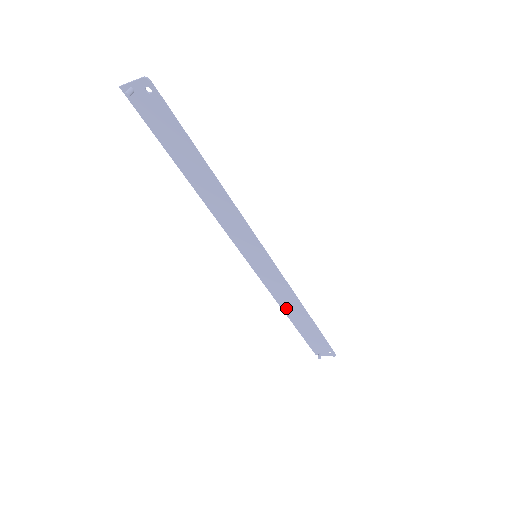
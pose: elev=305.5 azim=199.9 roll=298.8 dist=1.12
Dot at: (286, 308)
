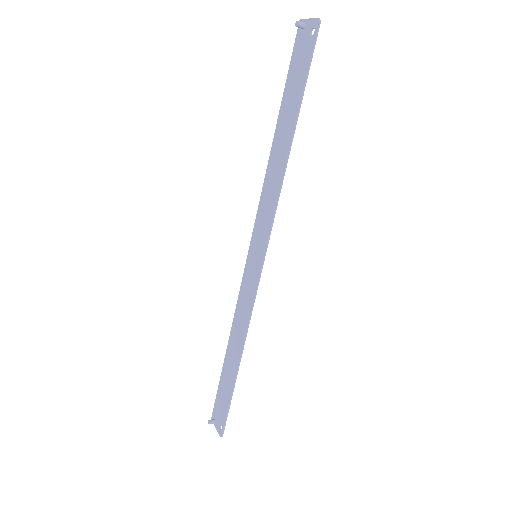
Dot at: (233, 337)
